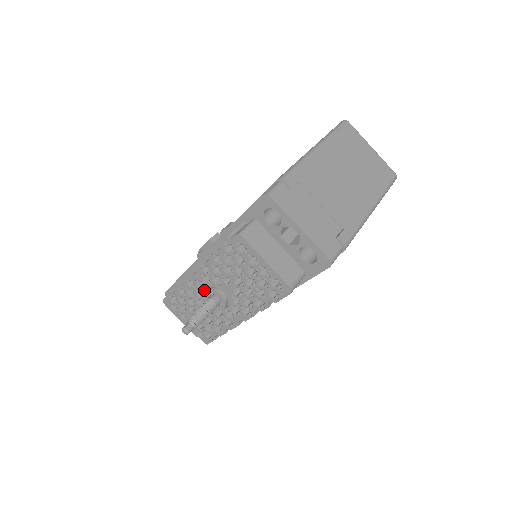
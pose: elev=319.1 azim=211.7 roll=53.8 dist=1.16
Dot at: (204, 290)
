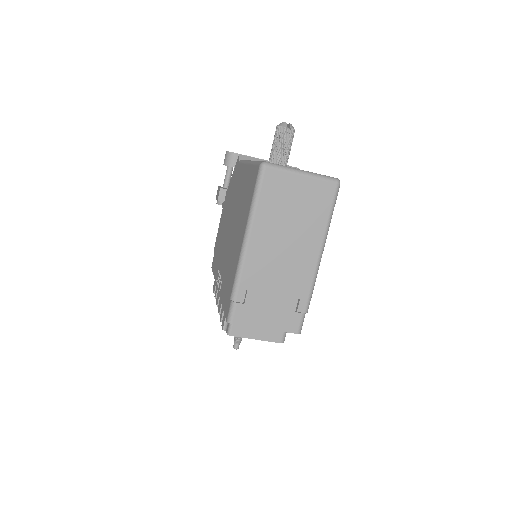
Dot at: occluded
